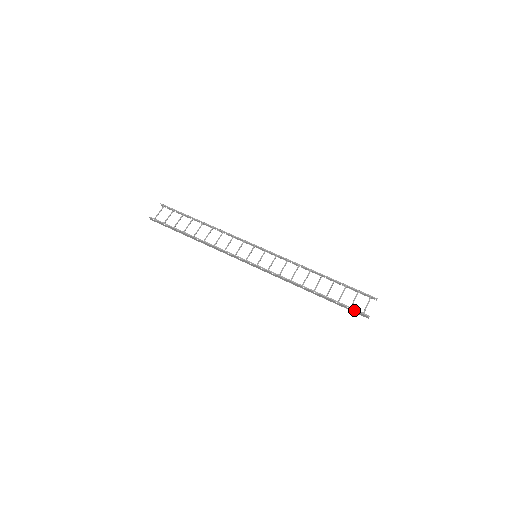
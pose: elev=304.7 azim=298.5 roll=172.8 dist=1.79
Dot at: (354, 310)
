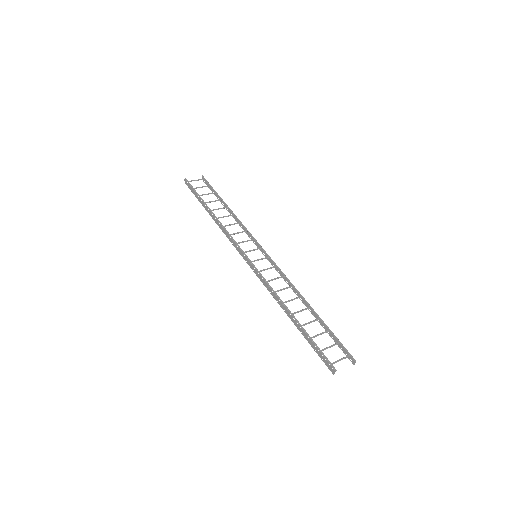
Dot at: (323, 355)
